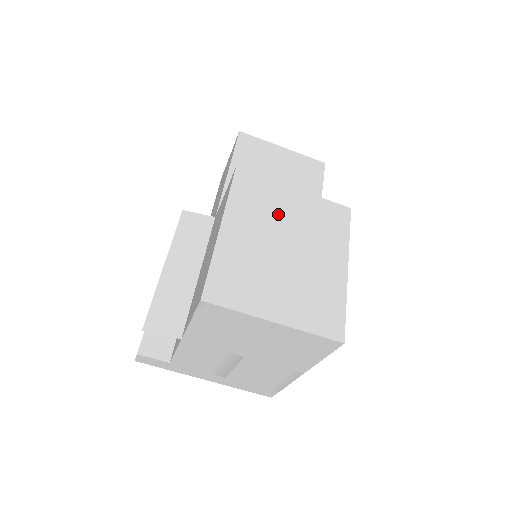
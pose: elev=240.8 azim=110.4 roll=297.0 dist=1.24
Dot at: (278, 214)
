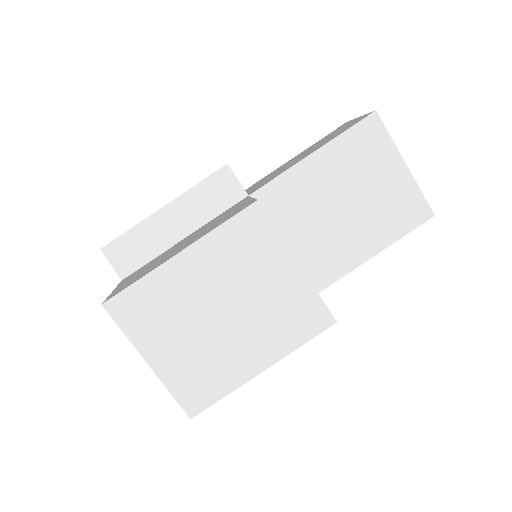
Dot at: (250, 278)
